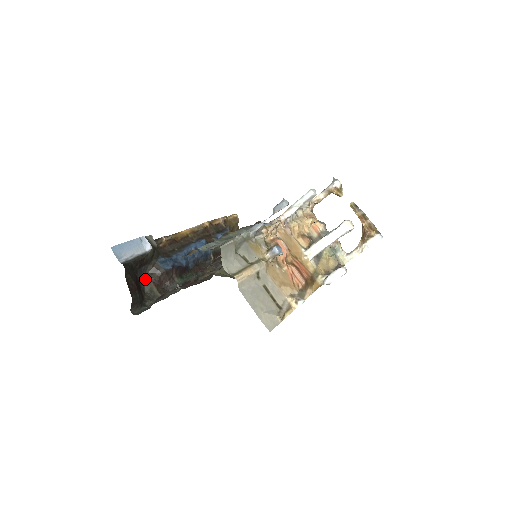
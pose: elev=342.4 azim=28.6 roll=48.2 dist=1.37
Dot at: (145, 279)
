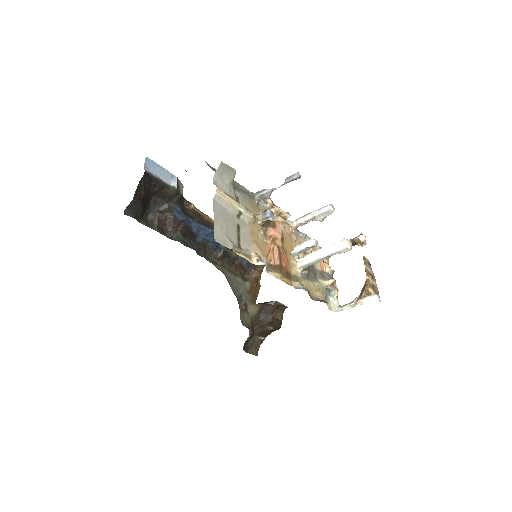
Dot at: (155, 211)
